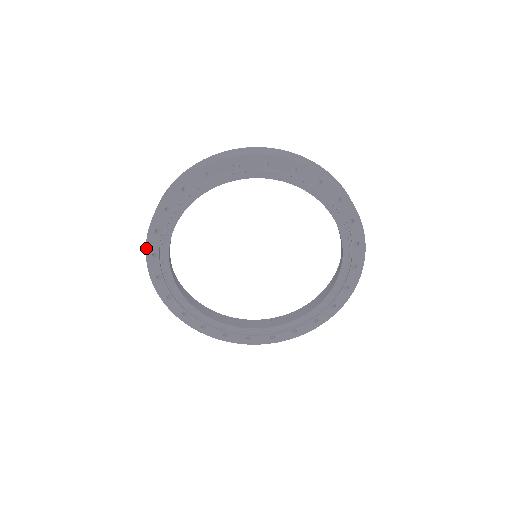
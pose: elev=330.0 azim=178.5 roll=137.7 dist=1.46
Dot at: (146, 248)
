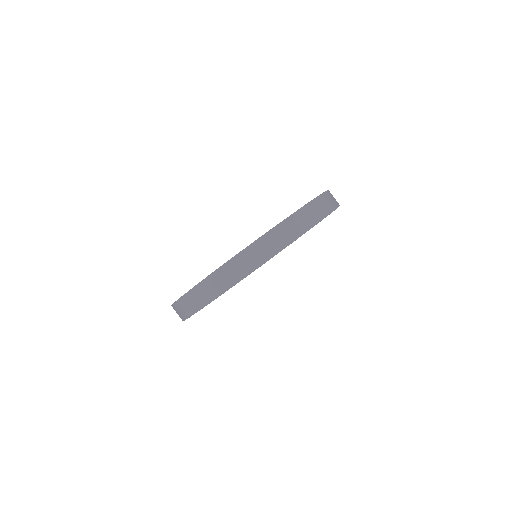
Dot at: occluded
